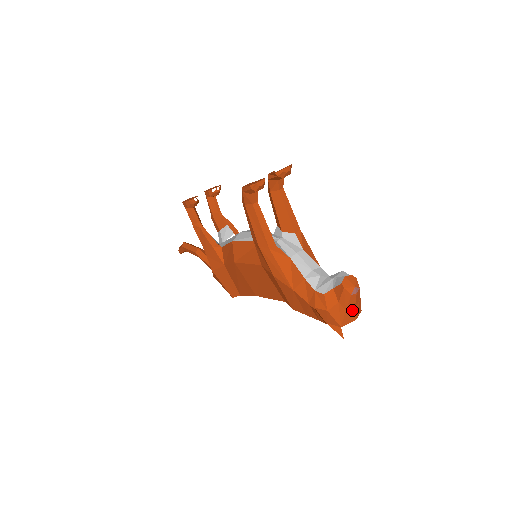
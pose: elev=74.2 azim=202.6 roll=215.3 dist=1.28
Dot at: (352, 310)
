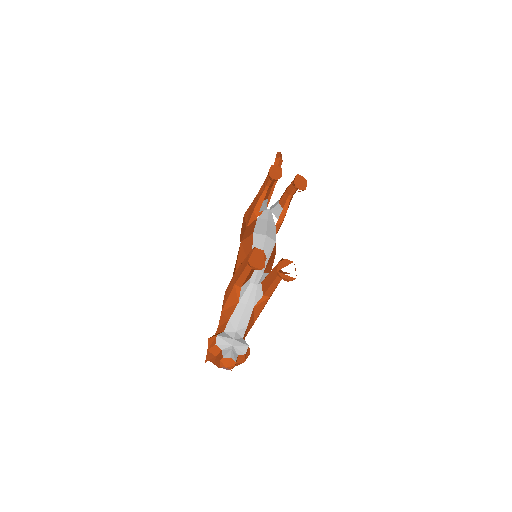
Dot at: occluded
